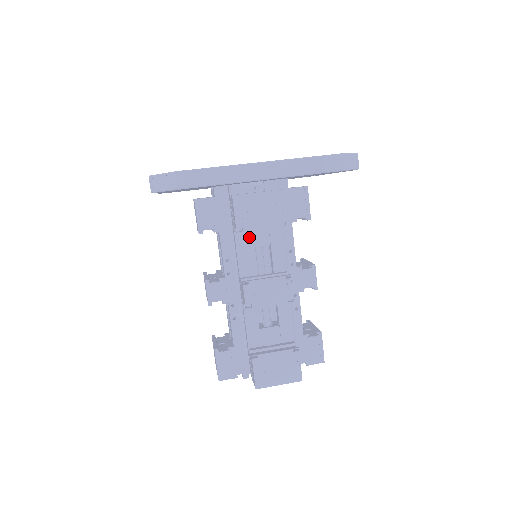
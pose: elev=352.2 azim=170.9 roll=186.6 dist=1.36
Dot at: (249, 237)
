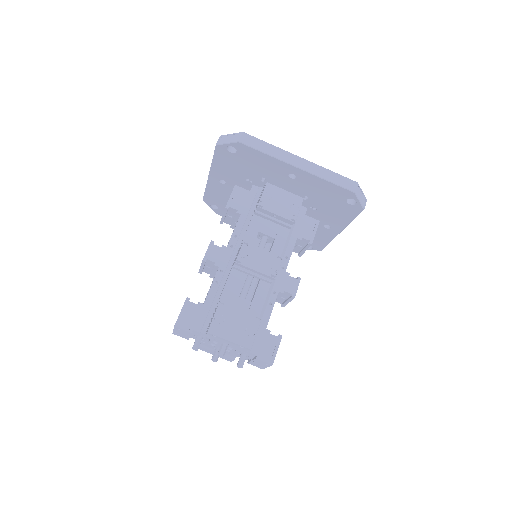
Dot at: (262, 224)
